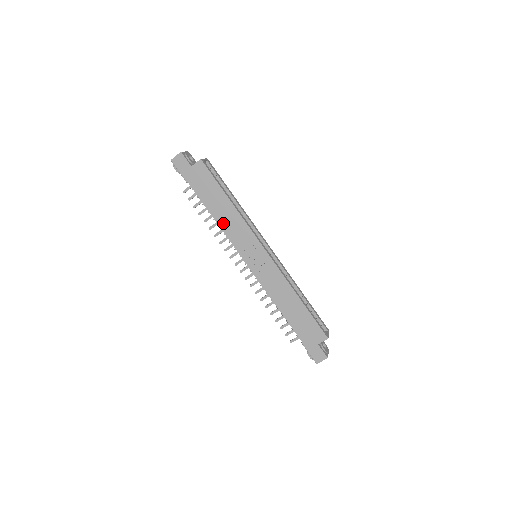
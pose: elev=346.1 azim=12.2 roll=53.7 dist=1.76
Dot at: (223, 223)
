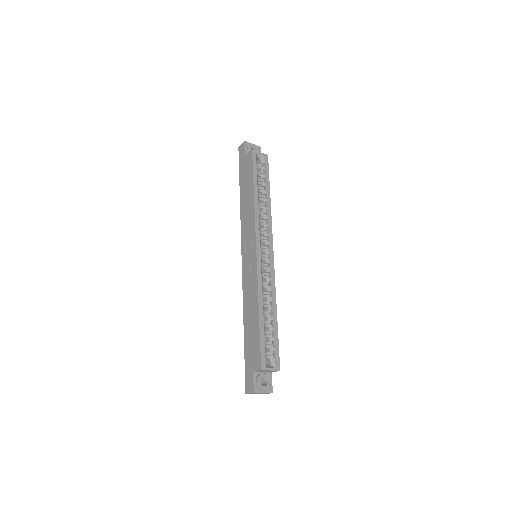
Dot at: (243, 212)
